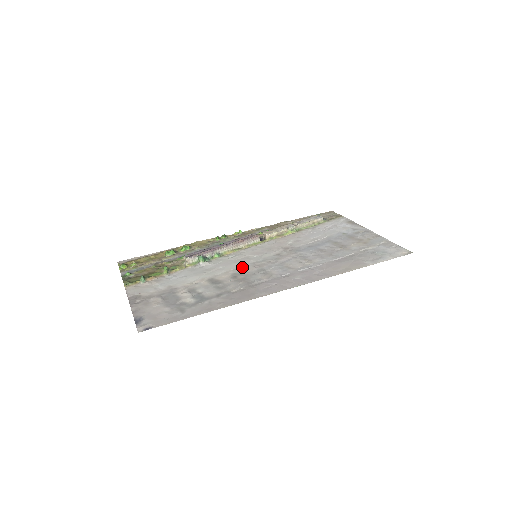
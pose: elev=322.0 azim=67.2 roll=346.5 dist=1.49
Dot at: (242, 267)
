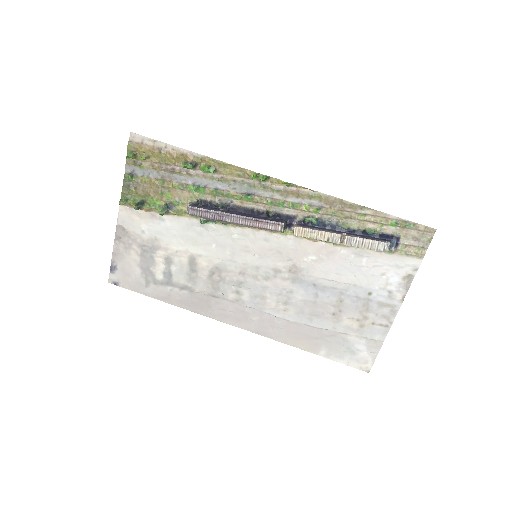
Dot at: (229, 264)
